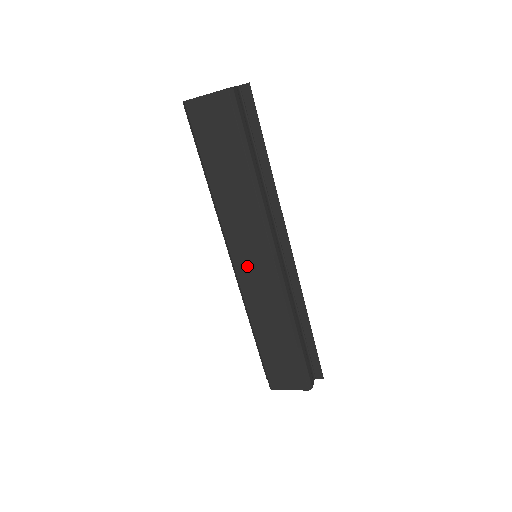
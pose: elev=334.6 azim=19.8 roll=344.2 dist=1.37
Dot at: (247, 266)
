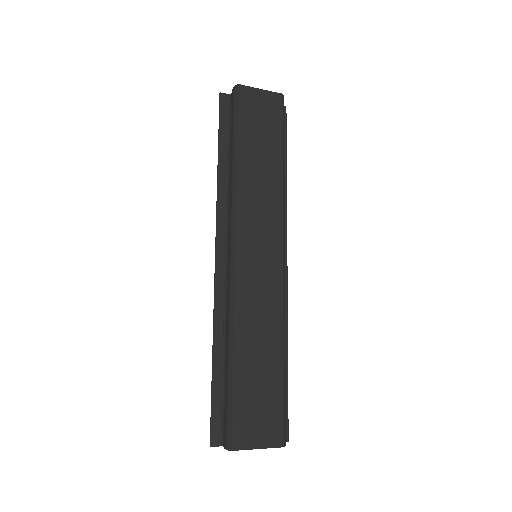
Dot at: (252, 259)
